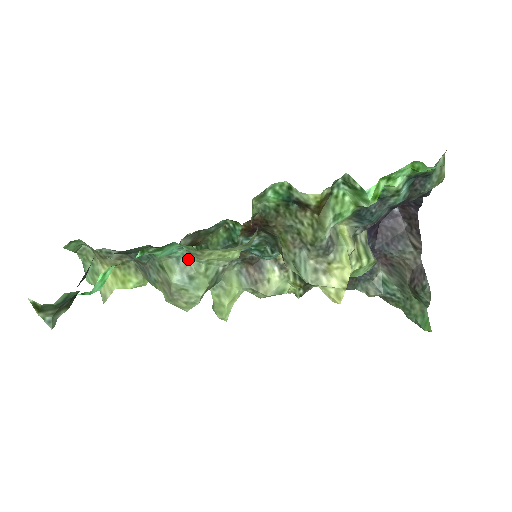
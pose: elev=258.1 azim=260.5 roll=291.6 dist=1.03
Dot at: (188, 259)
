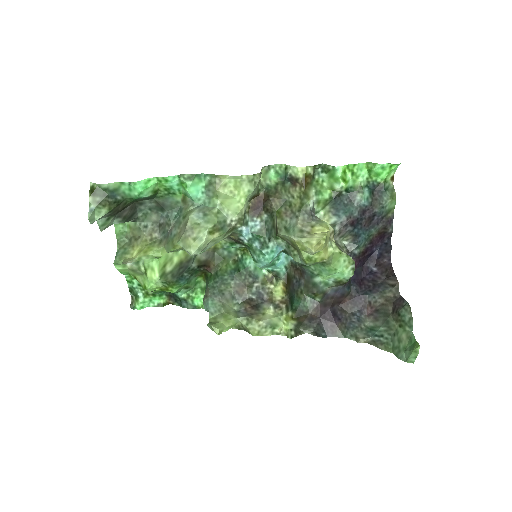
Dot at: (206, 206)
